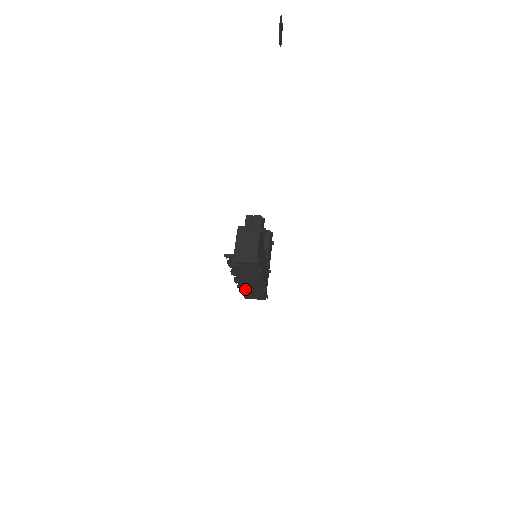
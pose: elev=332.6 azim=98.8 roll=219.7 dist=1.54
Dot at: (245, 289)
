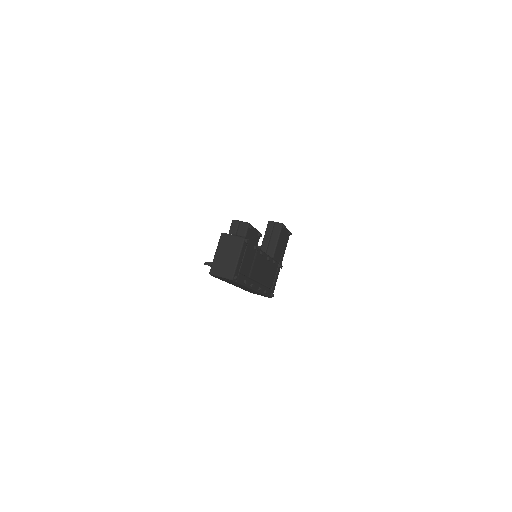
Dot at: (244, 289)
